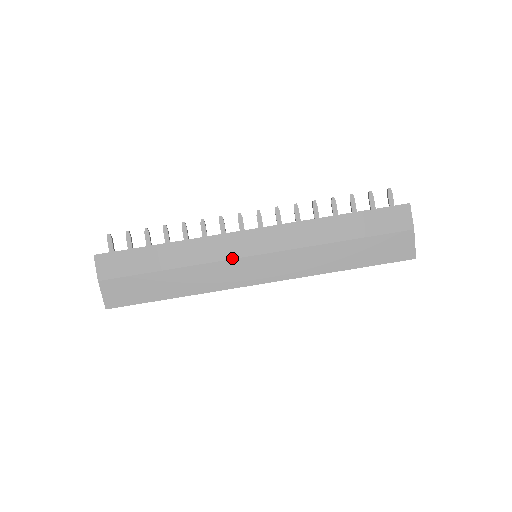
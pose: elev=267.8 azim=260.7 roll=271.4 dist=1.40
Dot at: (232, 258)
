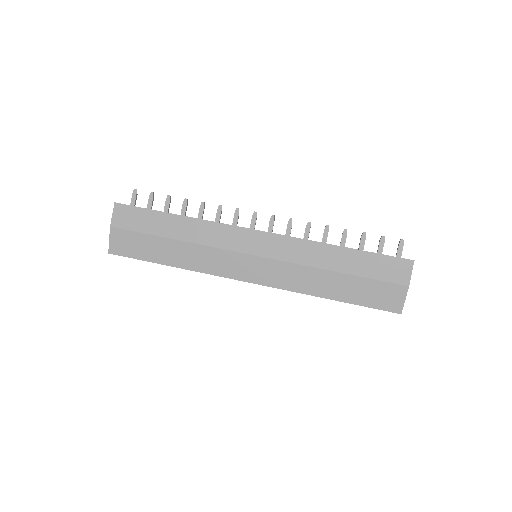
Dot at: (232, 250)
